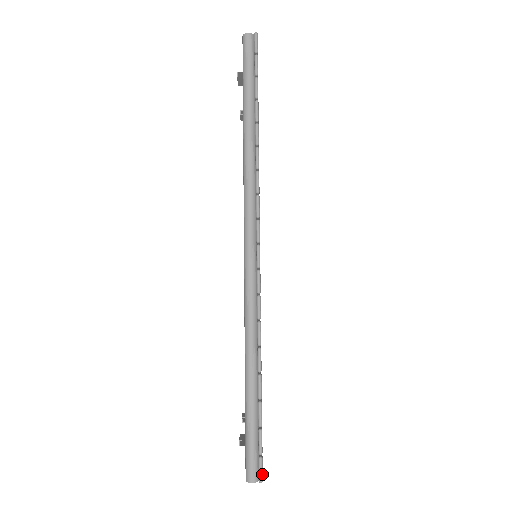
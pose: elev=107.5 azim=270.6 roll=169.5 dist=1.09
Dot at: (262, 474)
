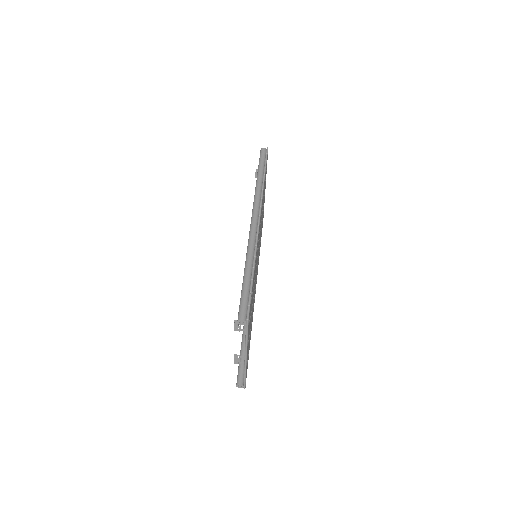
Dot at: occluded
